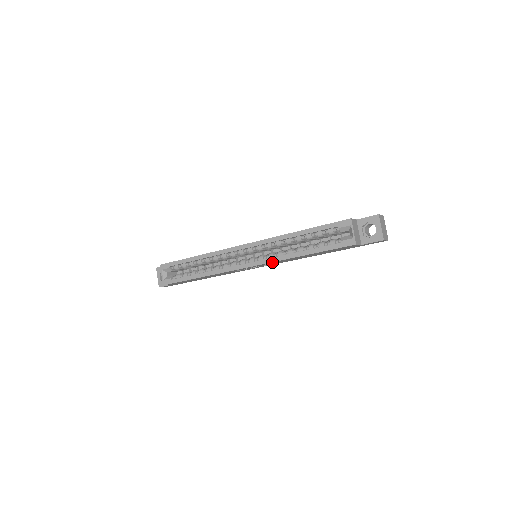
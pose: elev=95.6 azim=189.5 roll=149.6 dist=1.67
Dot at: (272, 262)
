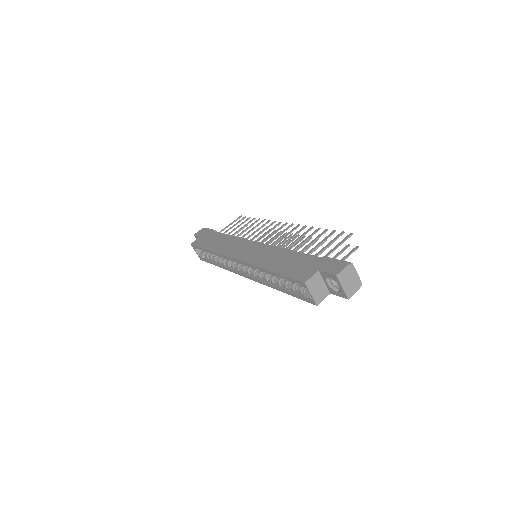
Dot at: (261, 282)
